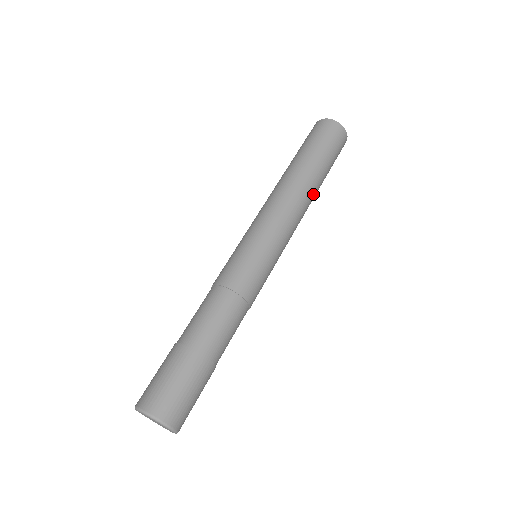
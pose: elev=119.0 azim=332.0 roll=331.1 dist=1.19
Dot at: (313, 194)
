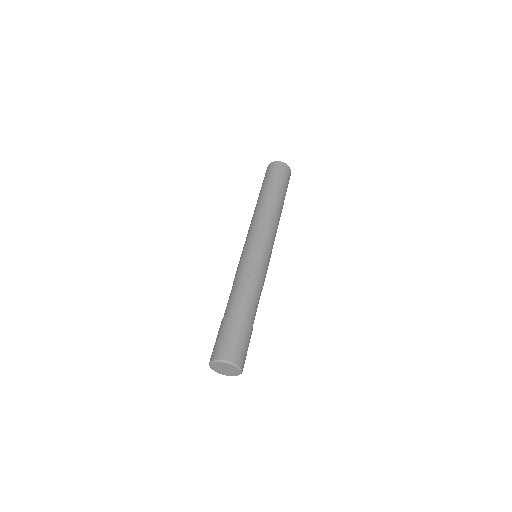
Dot at: (280, 208)
